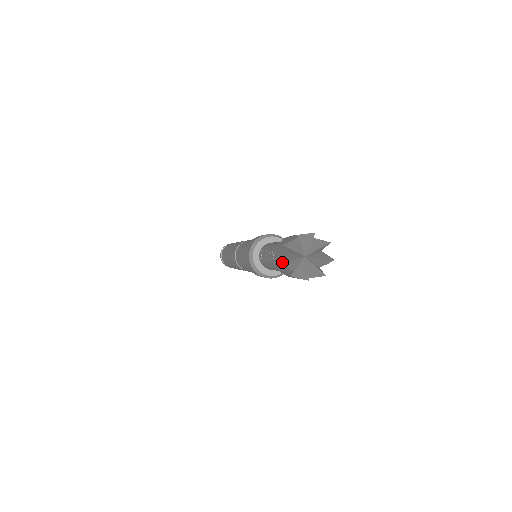
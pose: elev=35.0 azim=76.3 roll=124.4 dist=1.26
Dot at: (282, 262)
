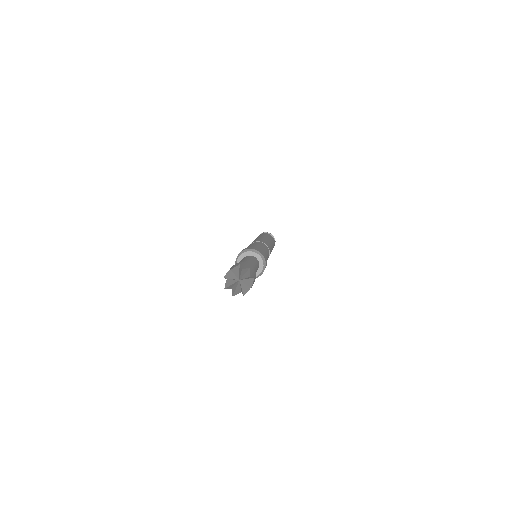
Dot at: (232, 288)
